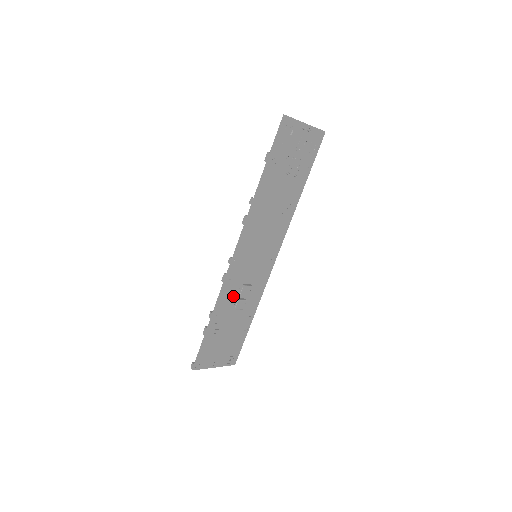
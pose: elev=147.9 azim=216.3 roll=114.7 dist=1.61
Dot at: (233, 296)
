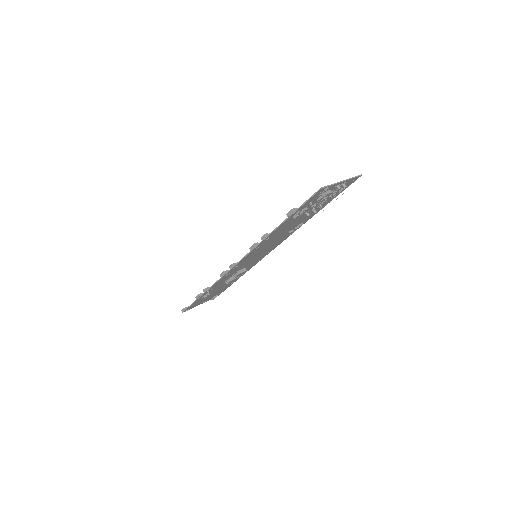
Dot at: (227, 278)
